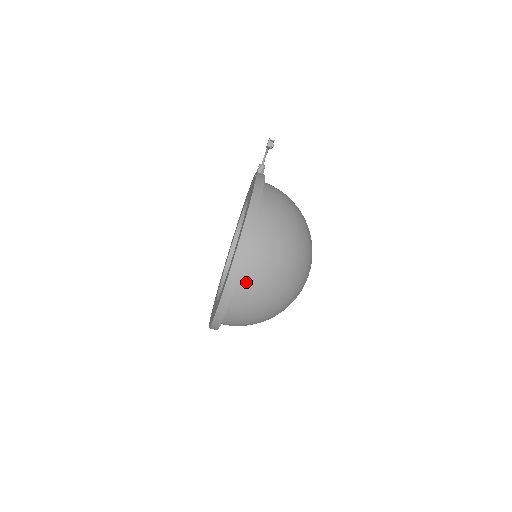
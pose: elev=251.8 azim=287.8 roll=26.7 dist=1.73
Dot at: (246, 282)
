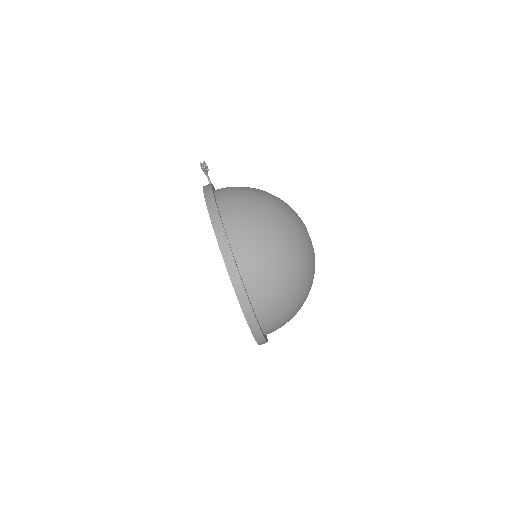
Dot at: (241, 246)
